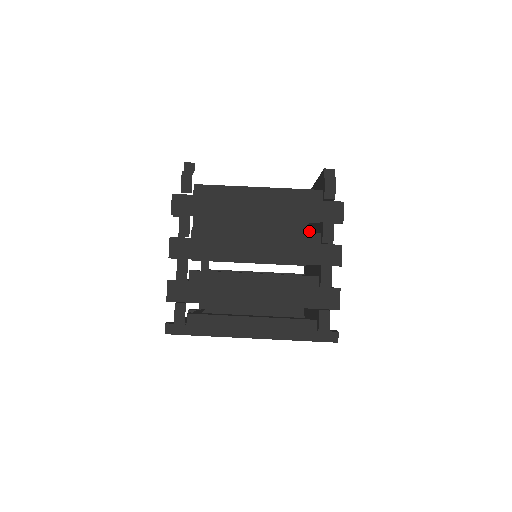
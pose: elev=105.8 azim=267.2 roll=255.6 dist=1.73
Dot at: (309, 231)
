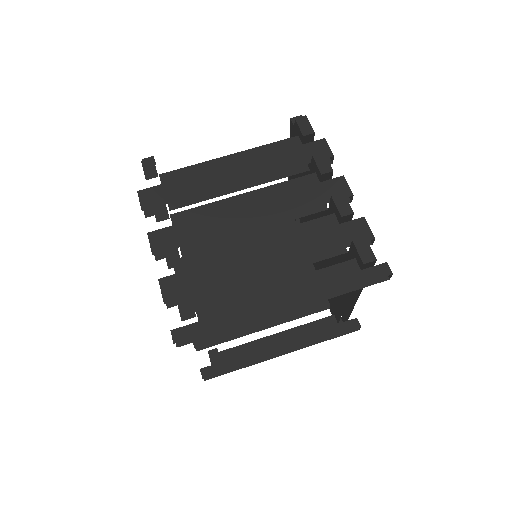
Dot at: occluded
